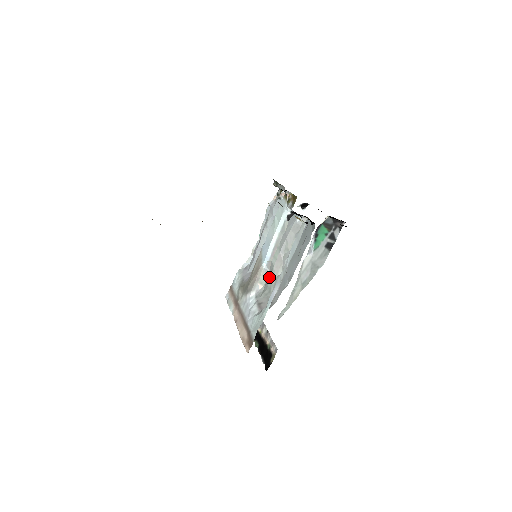
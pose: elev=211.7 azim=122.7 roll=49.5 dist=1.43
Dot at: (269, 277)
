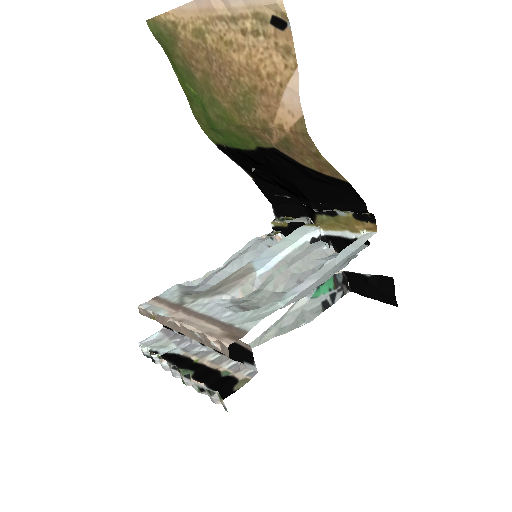
Dot at: (259, 289)
